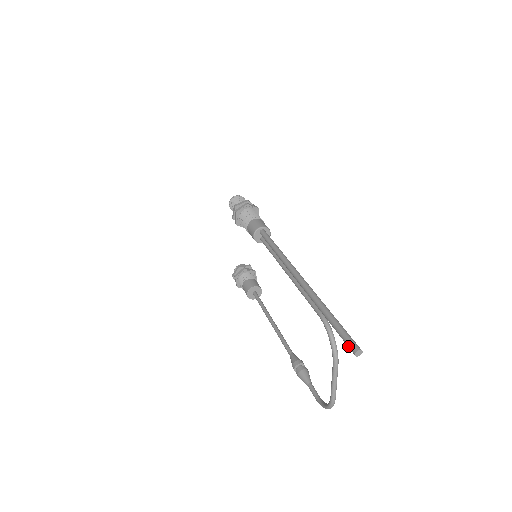
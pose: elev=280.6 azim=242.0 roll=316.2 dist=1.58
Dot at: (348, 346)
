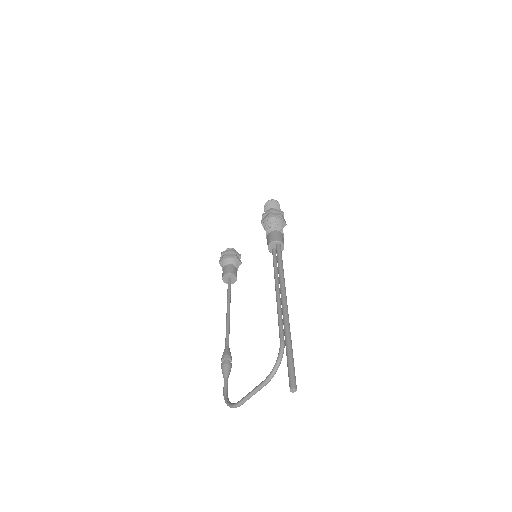
Dot at: (289, 380)
